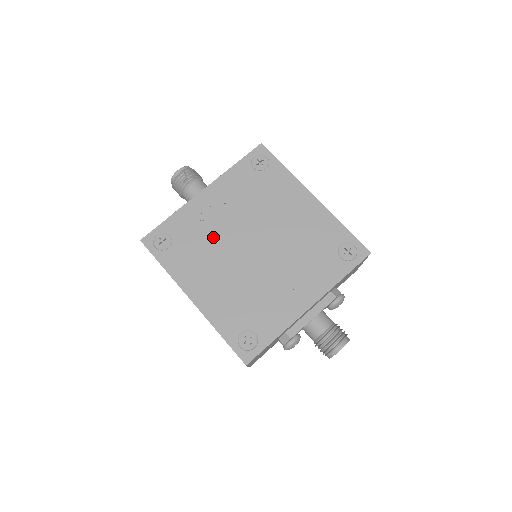
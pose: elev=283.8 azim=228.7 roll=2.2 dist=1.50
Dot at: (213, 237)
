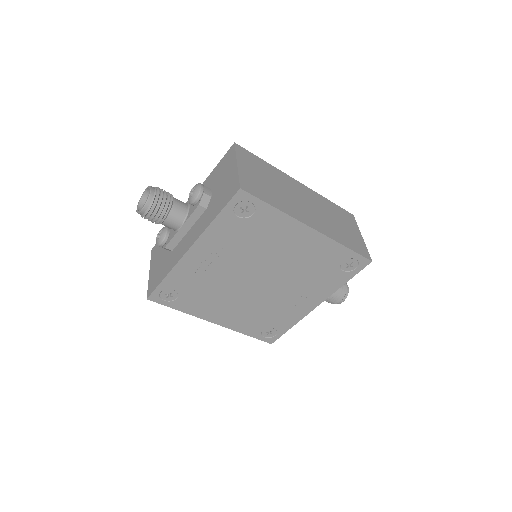
Dot at: (216, 283)
